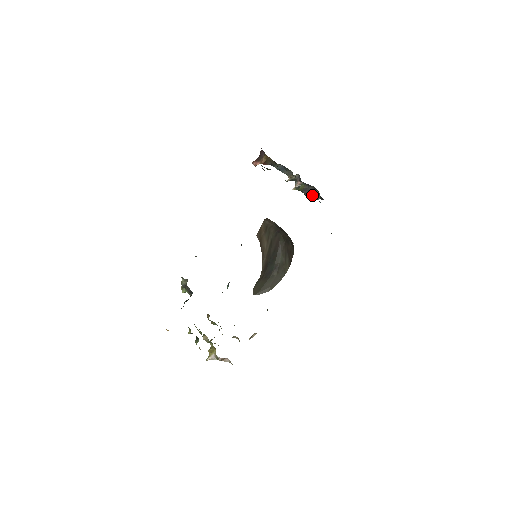
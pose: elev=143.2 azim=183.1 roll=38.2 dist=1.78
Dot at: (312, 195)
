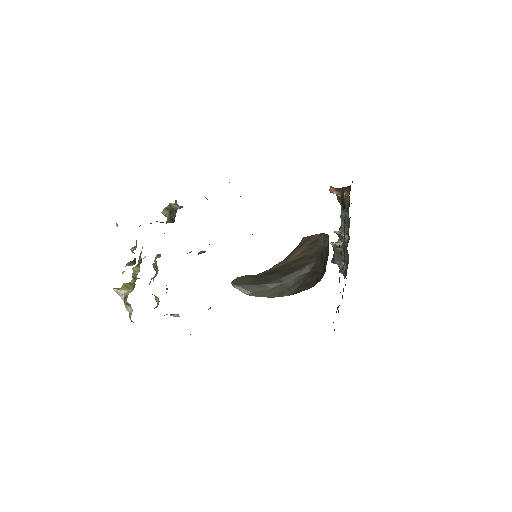
Dot at: (338, 264)
